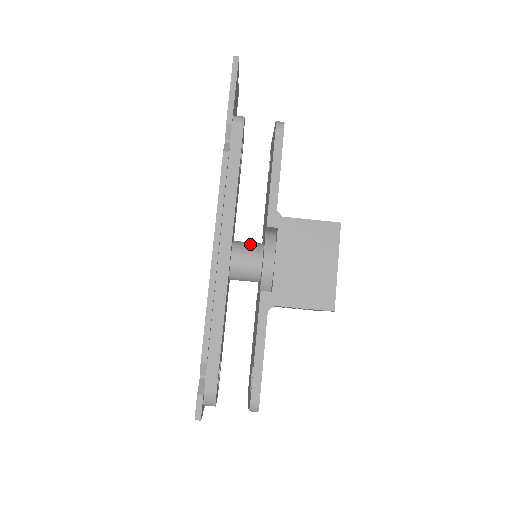
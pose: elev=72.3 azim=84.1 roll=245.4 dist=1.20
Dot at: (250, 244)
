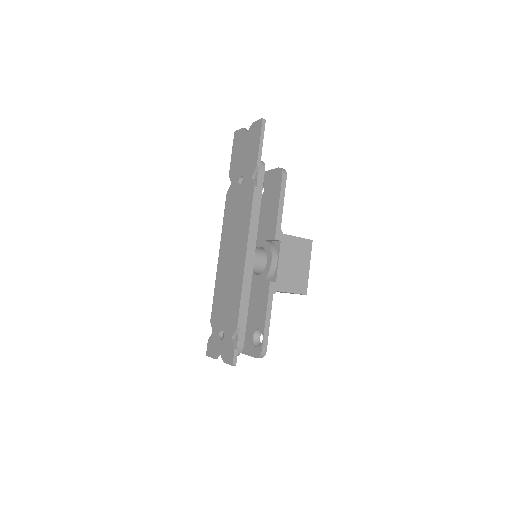
Dot at: (257, 248)
